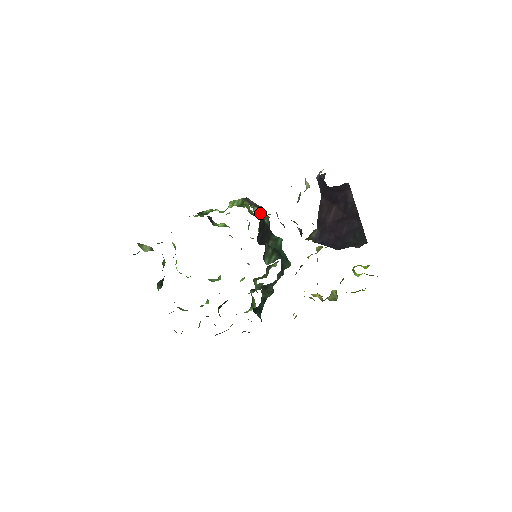
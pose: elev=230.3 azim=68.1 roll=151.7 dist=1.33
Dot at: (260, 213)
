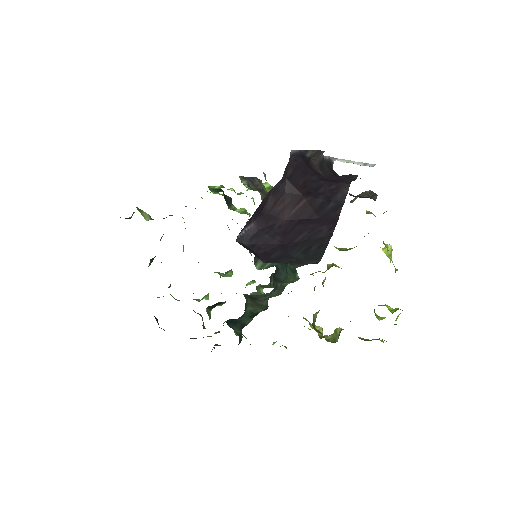
Dot at: occluded
